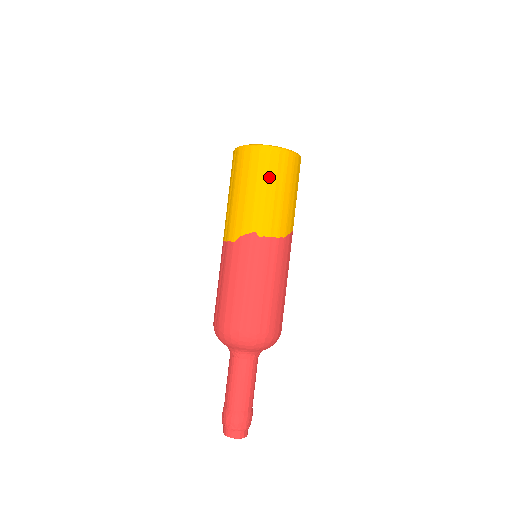
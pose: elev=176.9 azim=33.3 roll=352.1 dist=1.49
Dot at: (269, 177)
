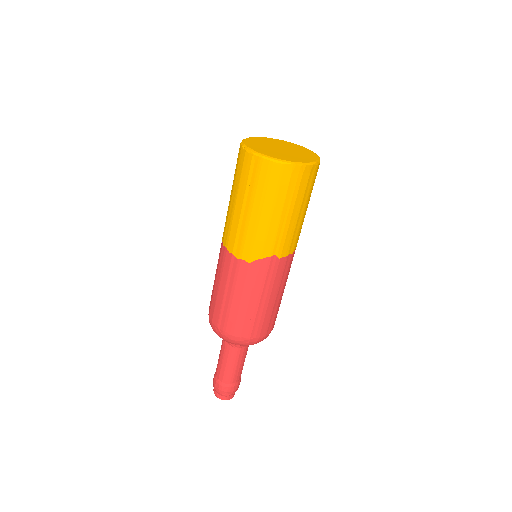
Dot at: (297, 199)
